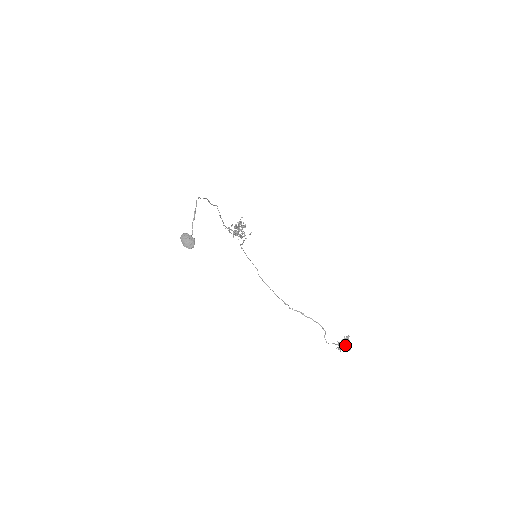
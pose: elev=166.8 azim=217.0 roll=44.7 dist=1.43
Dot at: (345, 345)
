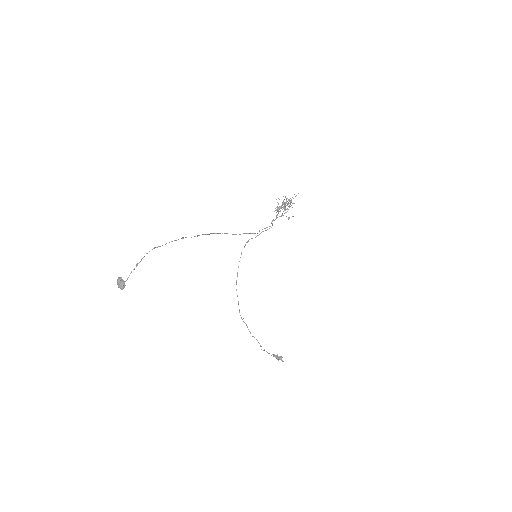
Dot at: occluded
